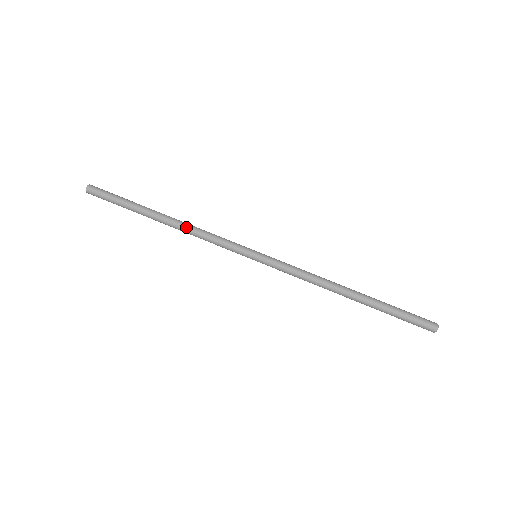
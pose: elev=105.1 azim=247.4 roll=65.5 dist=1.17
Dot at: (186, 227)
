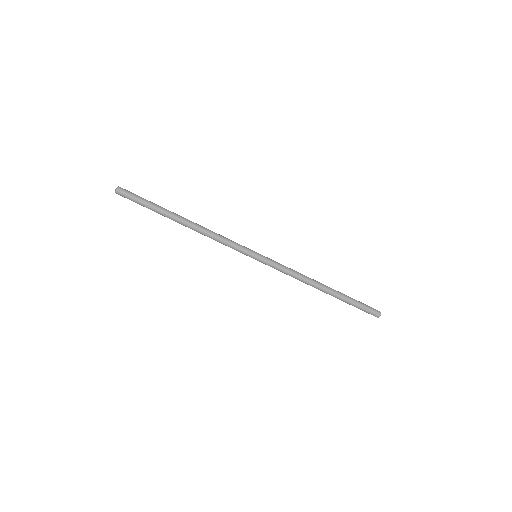
Dot at: (202, 230)
